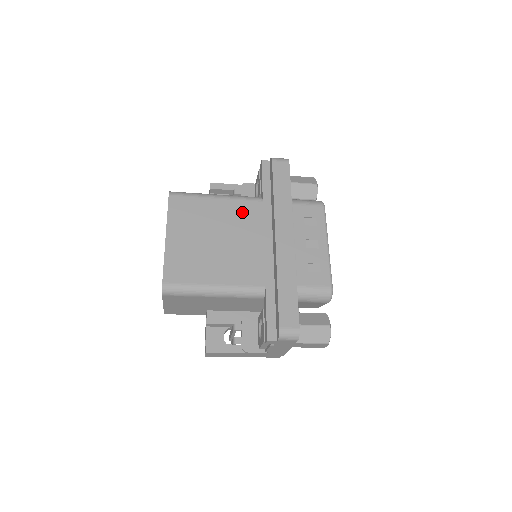
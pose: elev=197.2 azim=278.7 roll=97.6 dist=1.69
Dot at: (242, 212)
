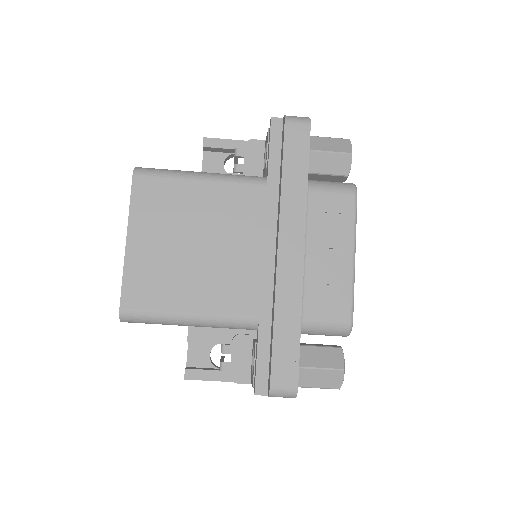
Dot at: (235, 203)
